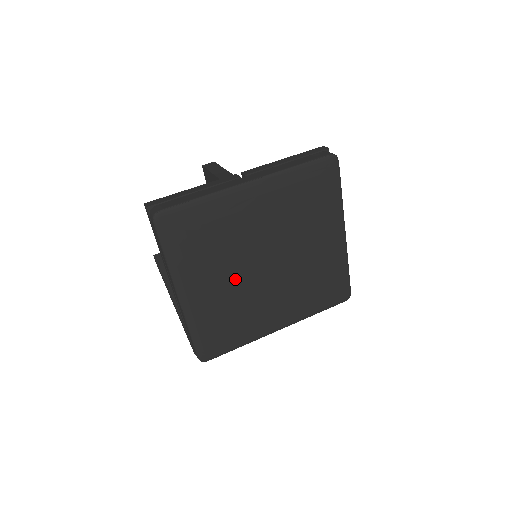
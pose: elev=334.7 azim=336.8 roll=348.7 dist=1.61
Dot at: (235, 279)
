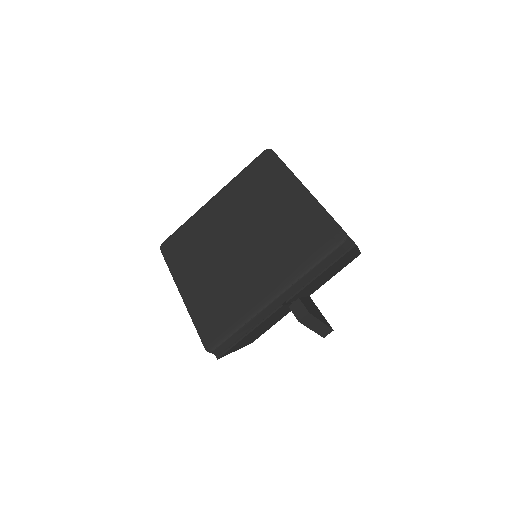
Dot at: (217, 264)
